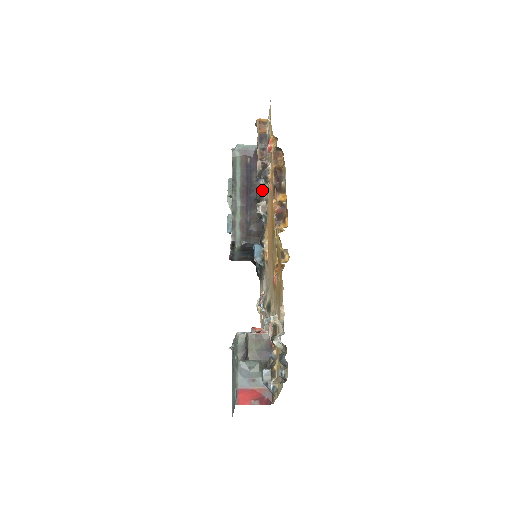
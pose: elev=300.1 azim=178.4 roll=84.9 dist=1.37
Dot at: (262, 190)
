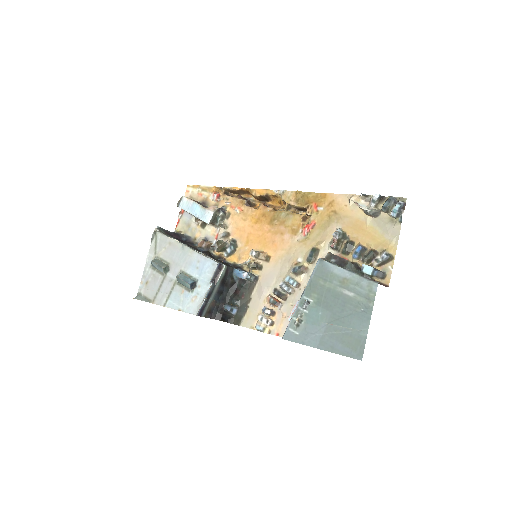
Dot at: (207, 242)
